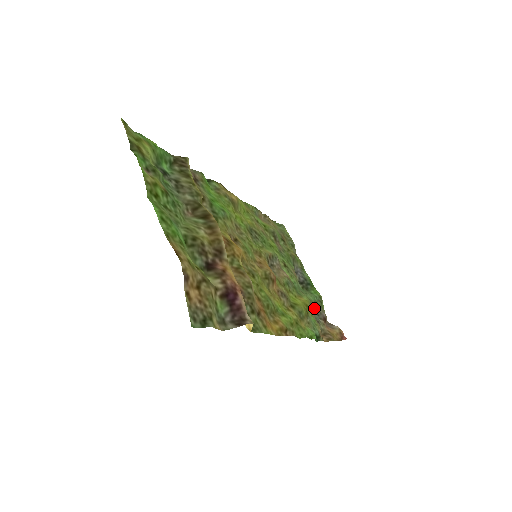
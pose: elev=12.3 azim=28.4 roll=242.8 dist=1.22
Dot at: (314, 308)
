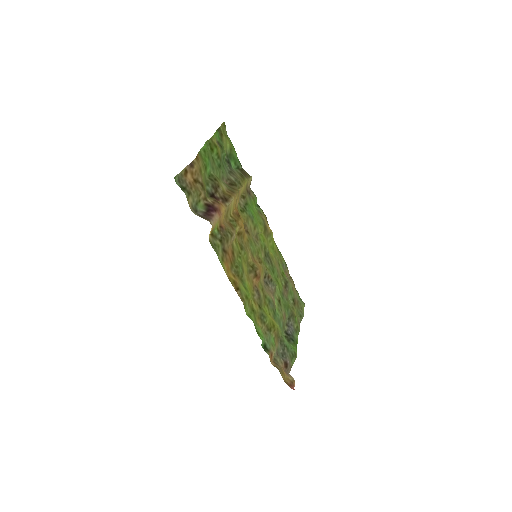
Dot at: (283, 349)
